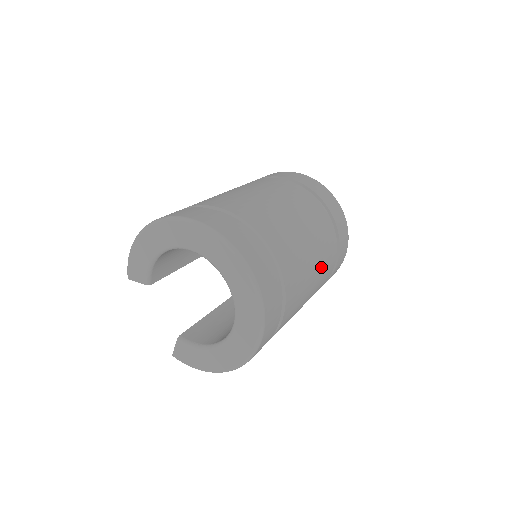
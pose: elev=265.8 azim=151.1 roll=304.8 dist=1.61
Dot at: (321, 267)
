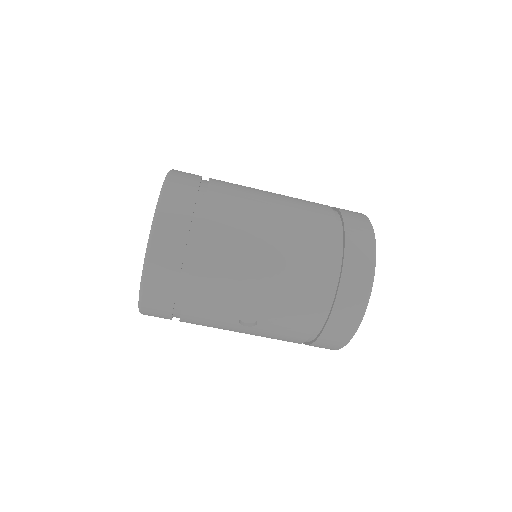
Dot at: (287, 258)
